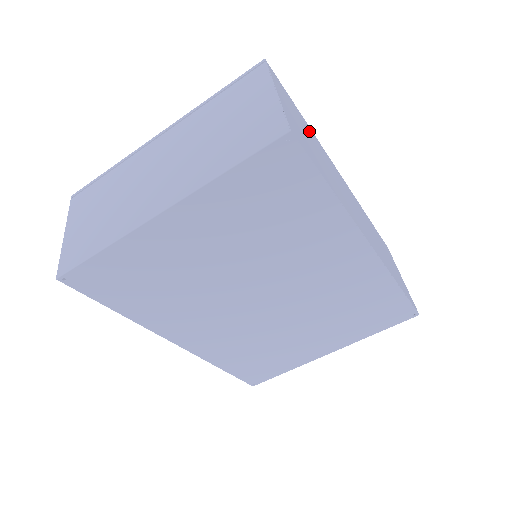
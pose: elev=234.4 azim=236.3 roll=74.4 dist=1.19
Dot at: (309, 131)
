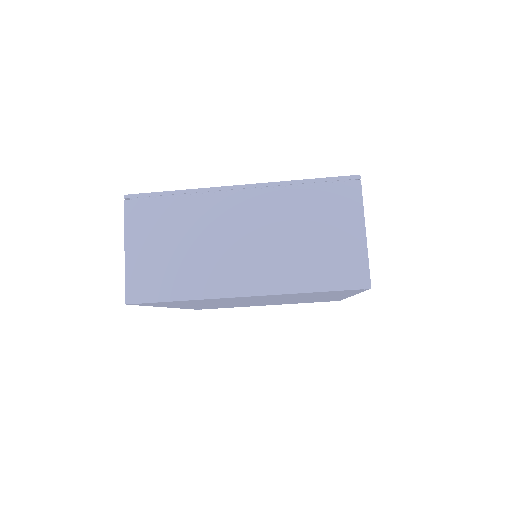
Dot at: occluded
